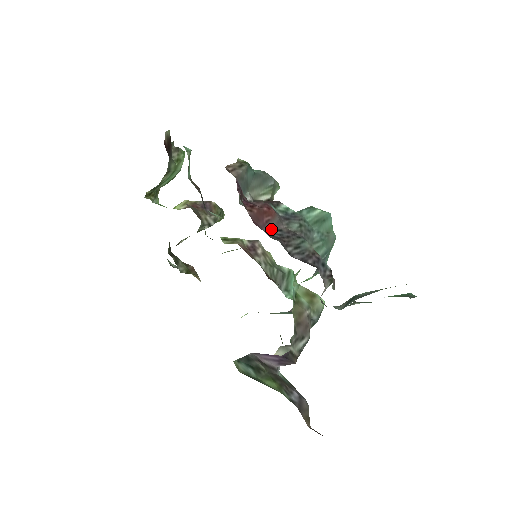
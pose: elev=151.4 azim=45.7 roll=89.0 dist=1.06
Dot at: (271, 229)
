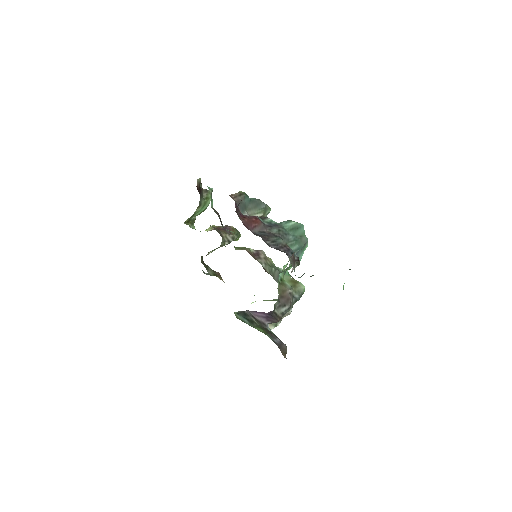
Dot at: (257, 231)
